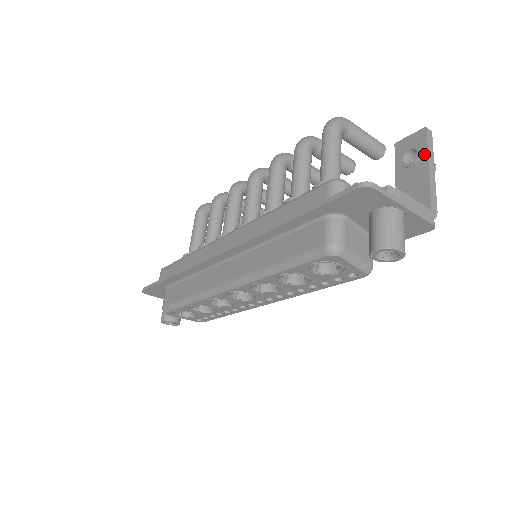
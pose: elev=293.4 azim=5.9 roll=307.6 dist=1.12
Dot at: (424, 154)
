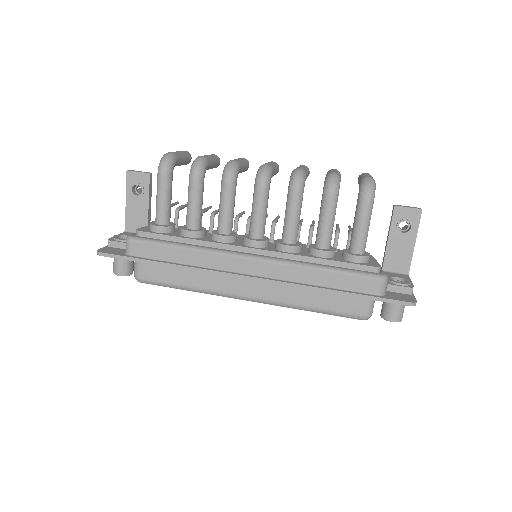
Dot at: (415, 231)
